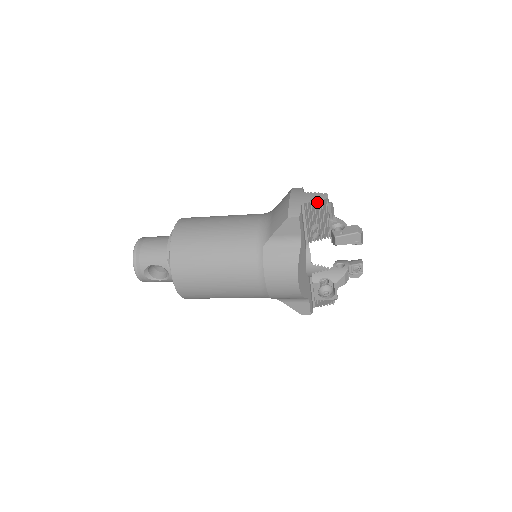
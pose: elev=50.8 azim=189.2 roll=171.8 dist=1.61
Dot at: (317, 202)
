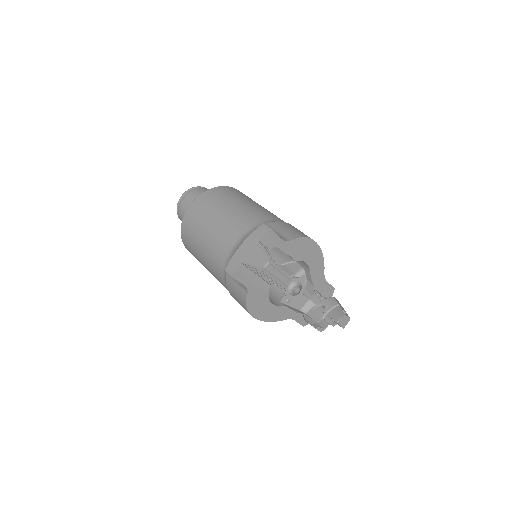
Dot at: (255, 267)
